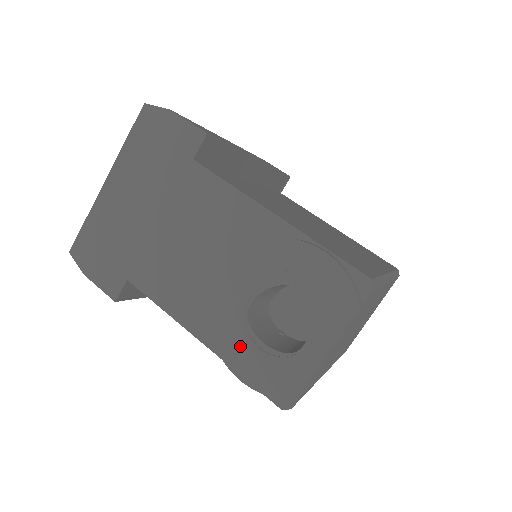
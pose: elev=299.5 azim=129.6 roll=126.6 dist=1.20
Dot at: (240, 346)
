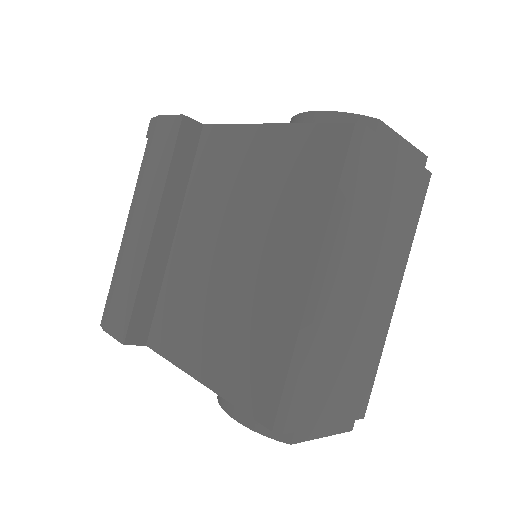
Dot at: occluded
